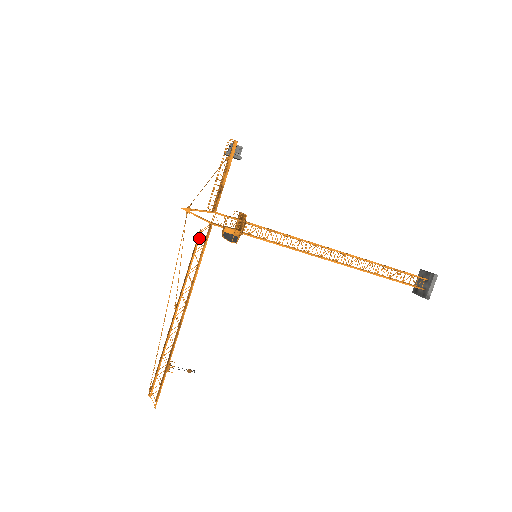
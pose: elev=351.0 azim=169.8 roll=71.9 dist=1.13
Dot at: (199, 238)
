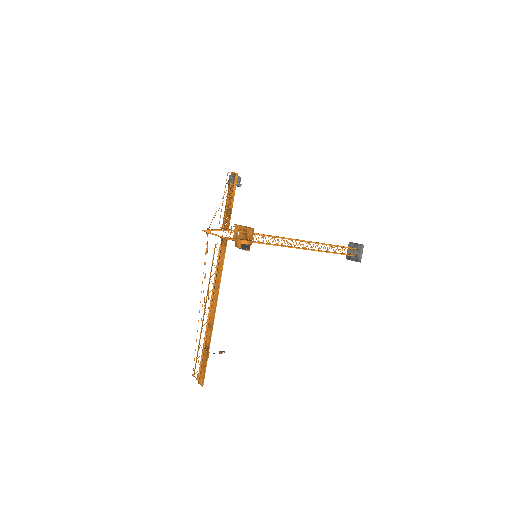
Dot at: occluded
